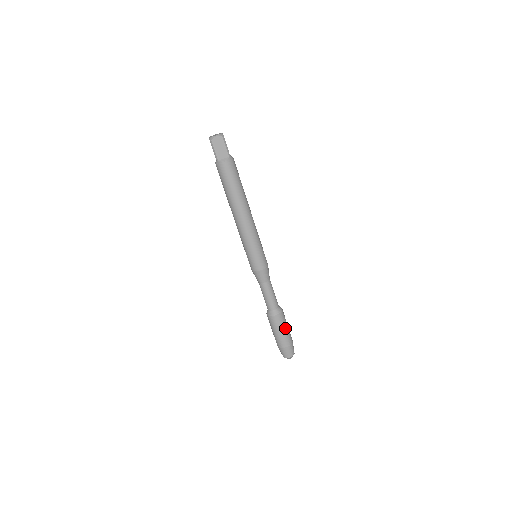
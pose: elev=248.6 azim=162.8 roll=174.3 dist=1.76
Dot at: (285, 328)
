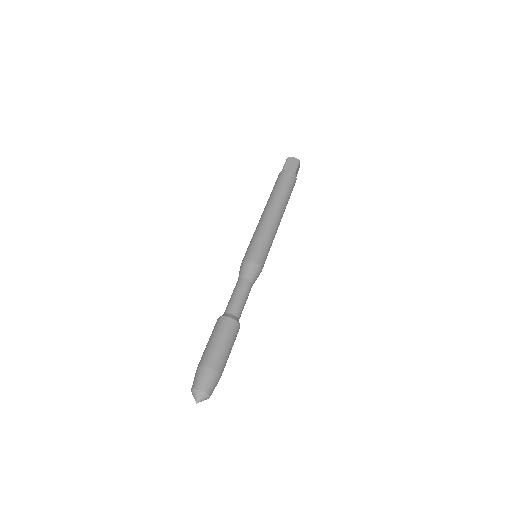
Dot at: (226, 343)
